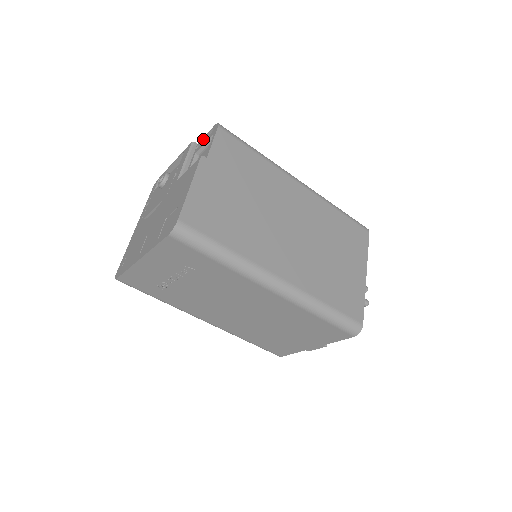
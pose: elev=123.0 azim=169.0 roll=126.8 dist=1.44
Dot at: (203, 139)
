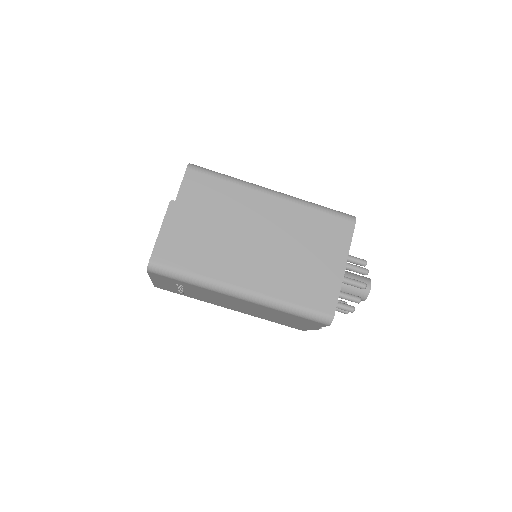
Dot at: occluded
